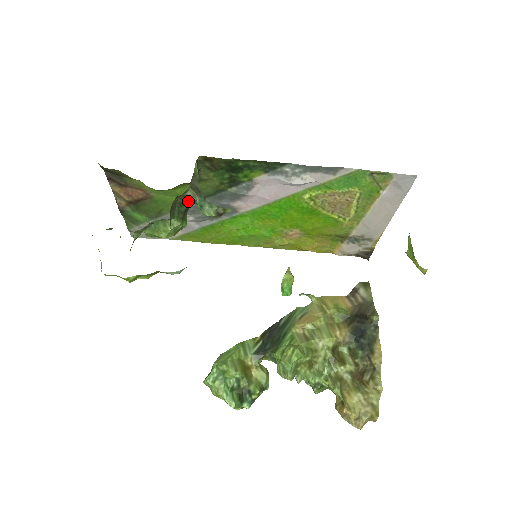
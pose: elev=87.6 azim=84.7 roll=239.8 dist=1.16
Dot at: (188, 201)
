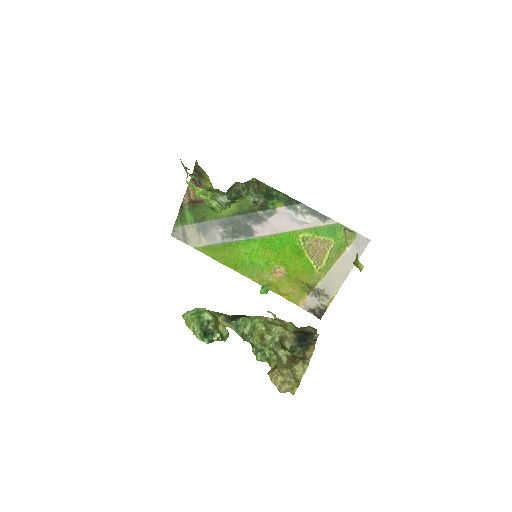
Dot at: (240, 191)
